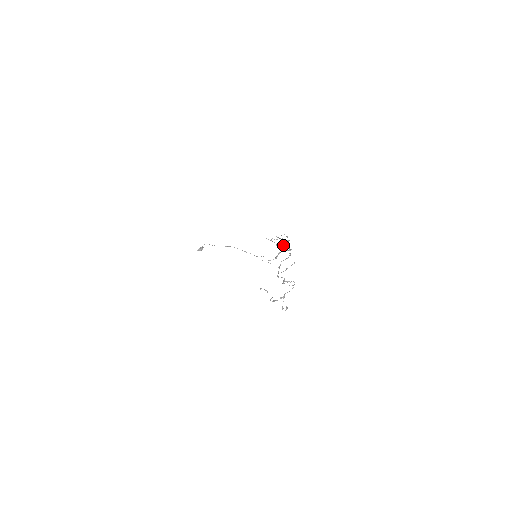
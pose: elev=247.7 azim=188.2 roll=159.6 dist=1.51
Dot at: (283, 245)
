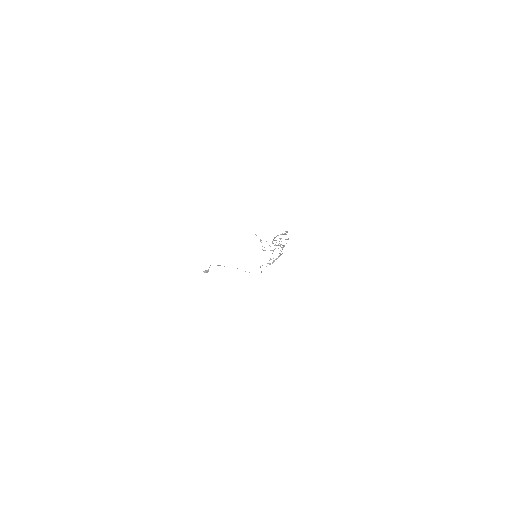
Dot at: (281, 247)
